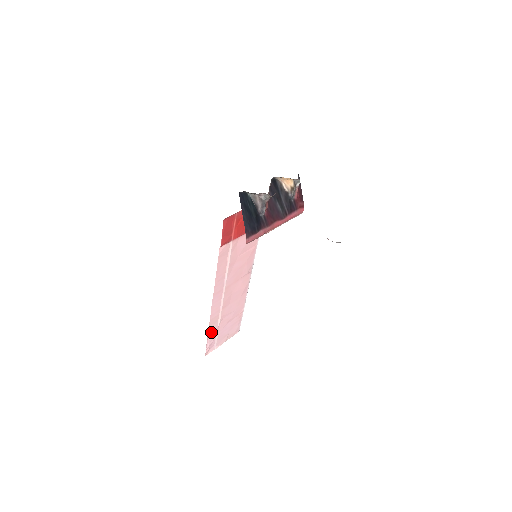
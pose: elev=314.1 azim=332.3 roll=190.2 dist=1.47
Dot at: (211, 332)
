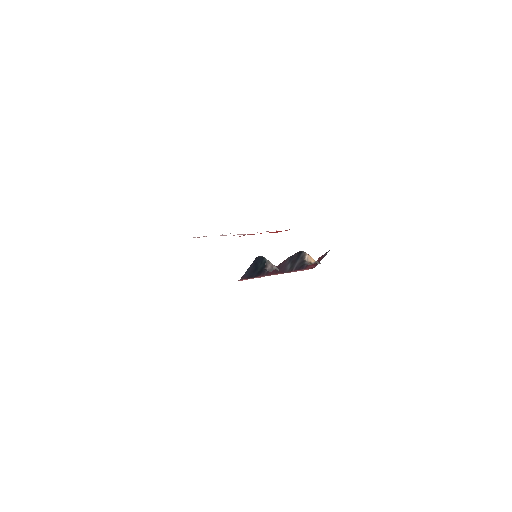
Dot at: occluded
